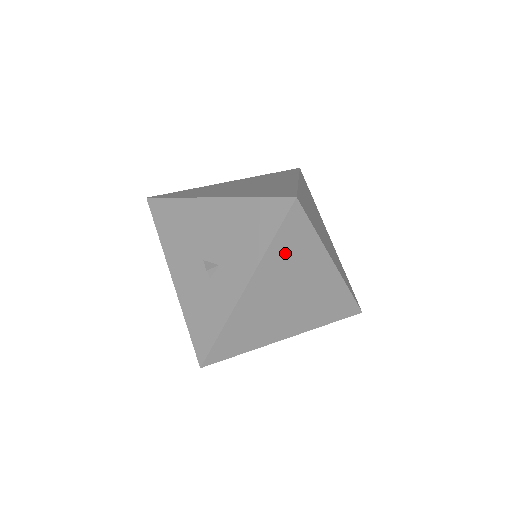
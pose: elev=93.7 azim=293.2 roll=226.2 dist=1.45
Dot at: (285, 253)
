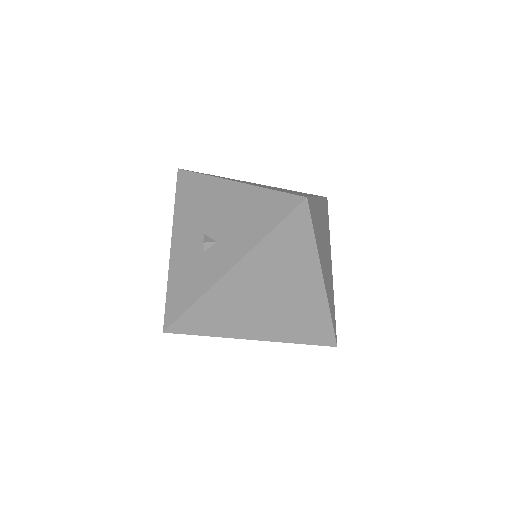
Dot at: (280, 249)
